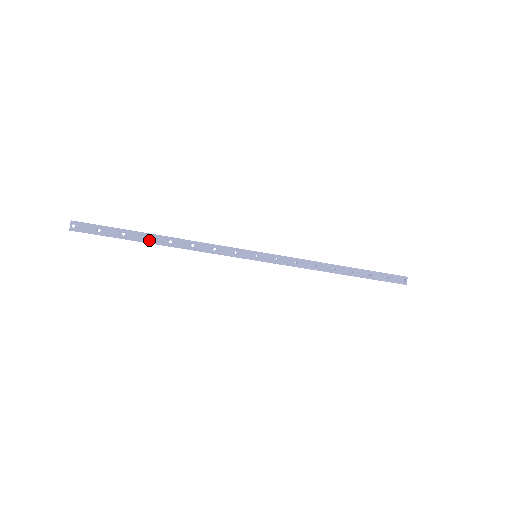
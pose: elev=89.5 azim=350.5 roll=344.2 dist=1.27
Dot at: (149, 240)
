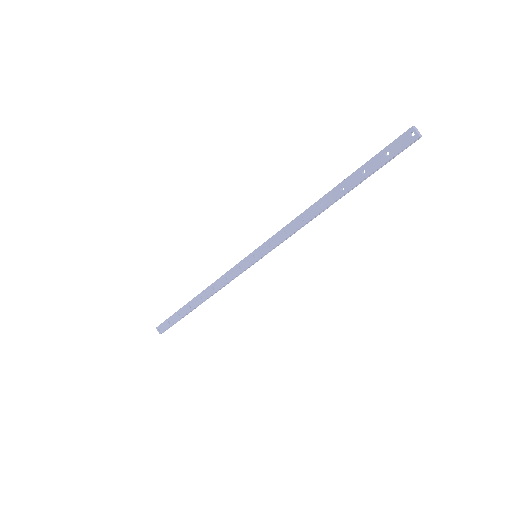
Dot at: (192, 307)
